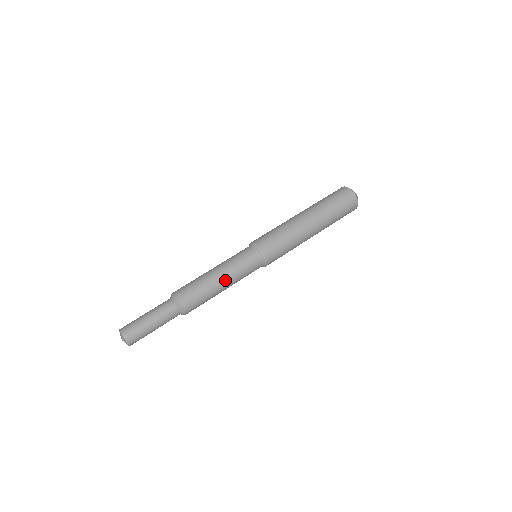
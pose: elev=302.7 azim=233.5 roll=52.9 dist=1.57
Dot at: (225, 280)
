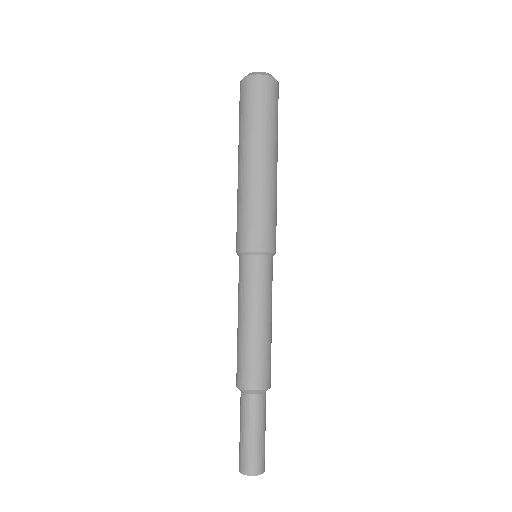
Dot at: (270, 318)
